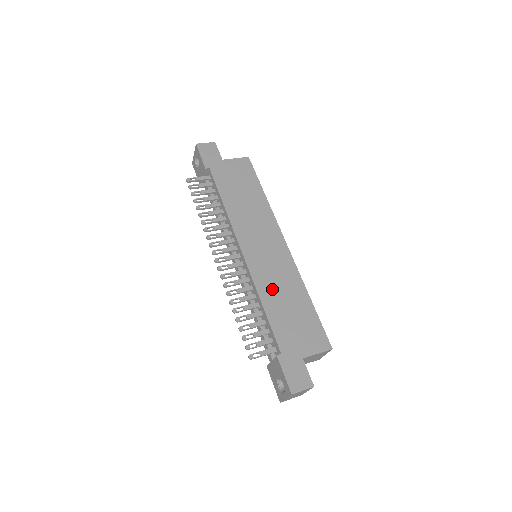
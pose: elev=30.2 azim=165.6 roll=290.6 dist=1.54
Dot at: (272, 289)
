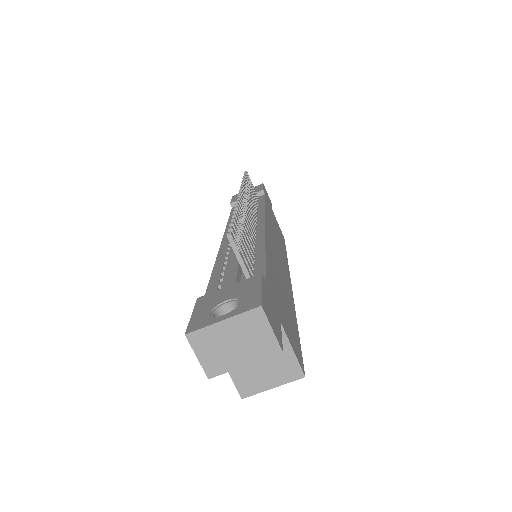
Dot at: (275, 265)
